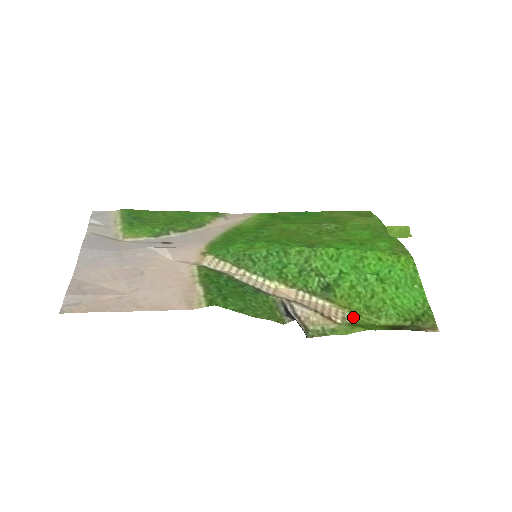
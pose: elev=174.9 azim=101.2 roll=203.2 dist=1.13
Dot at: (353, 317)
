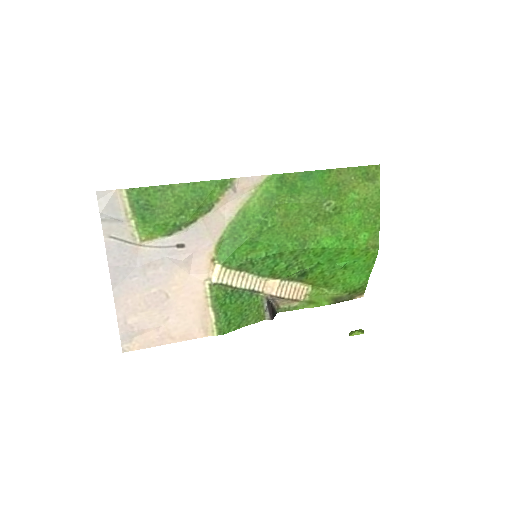
Dot at: (313, 292)
